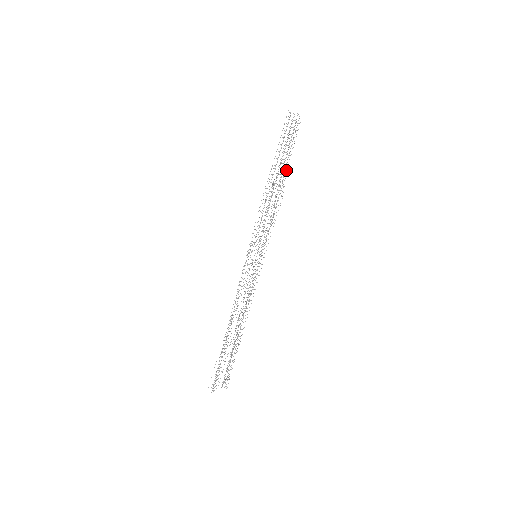
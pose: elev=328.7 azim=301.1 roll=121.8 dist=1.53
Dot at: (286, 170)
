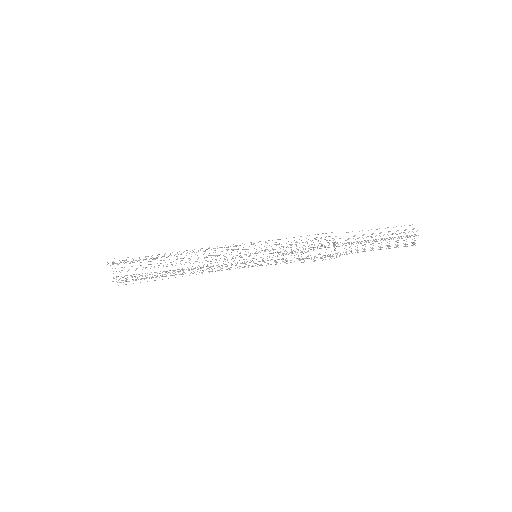
Dot at: occluded
